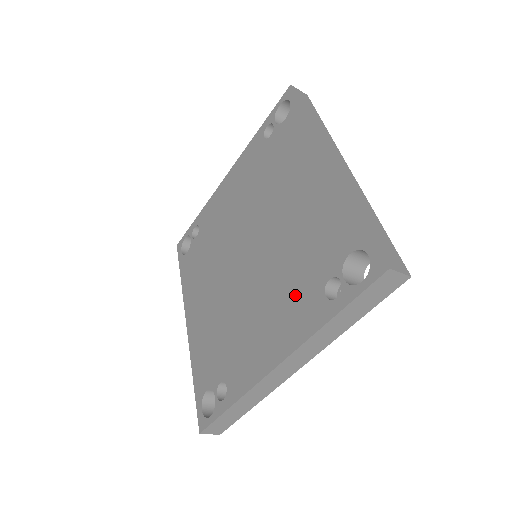
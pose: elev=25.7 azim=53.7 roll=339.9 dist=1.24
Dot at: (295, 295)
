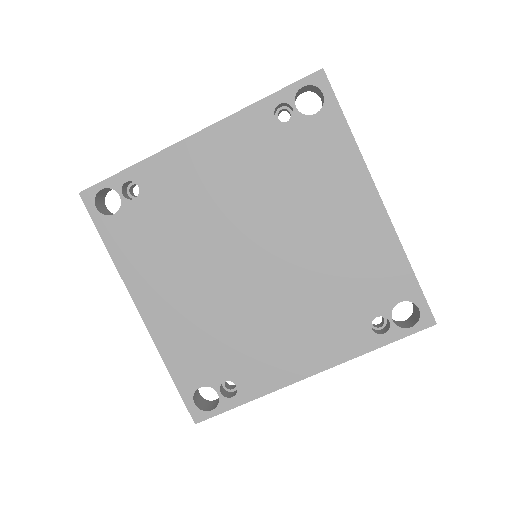
Dot at: (335, 321)
